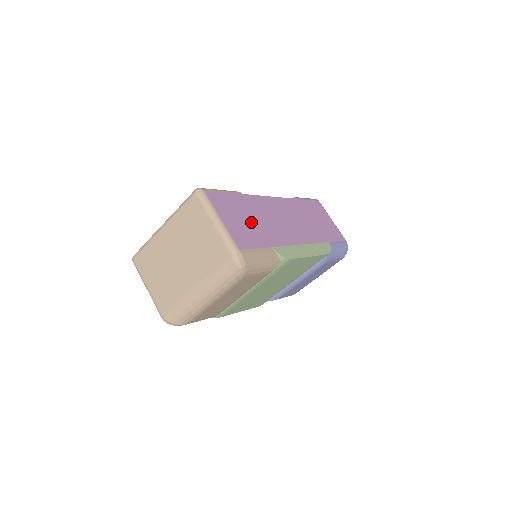
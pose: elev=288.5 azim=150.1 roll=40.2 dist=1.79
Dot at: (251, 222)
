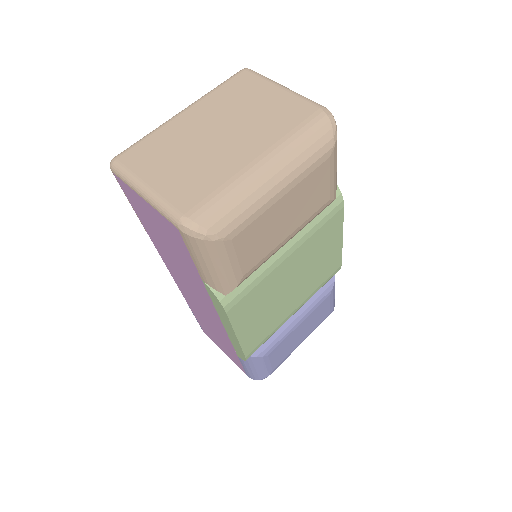
Dot at: occluded
